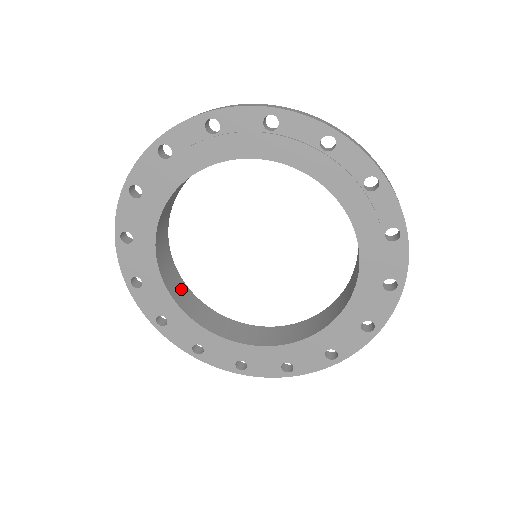
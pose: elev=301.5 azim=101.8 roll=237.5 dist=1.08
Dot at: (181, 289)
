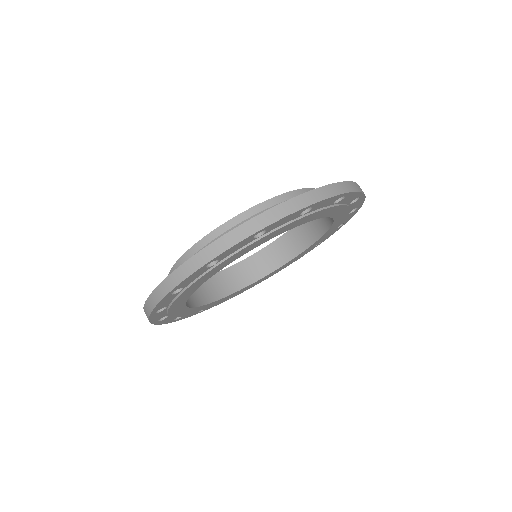
Dot at: (222, 281)
